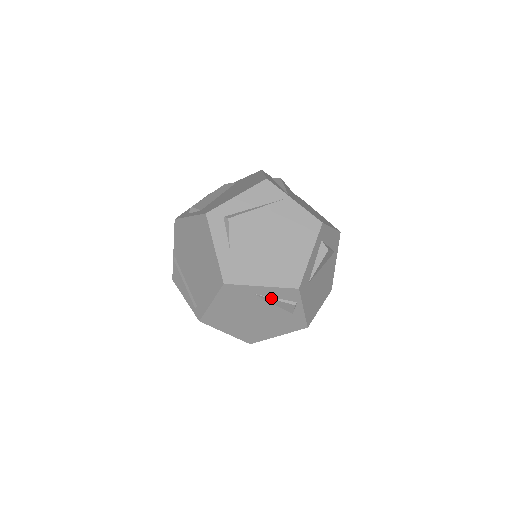
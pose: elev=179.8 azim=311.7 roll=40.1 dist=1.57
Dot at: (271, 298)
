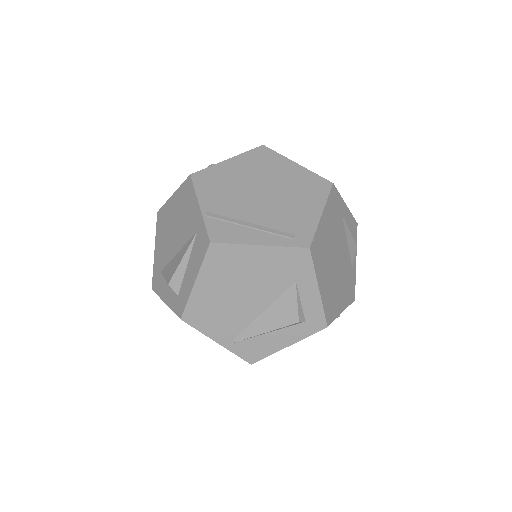
Dot at: (348, 228)
